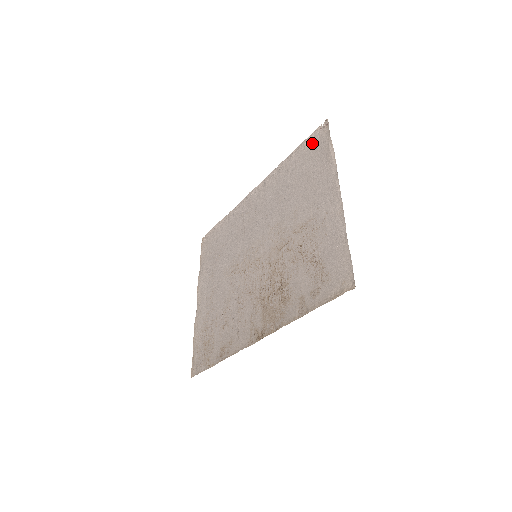
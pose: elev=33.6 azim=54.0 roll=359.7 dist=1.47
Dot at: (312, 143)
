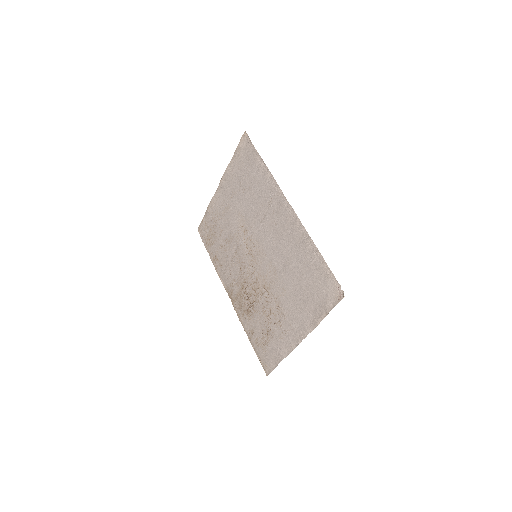
Dot at: (327, 282)
